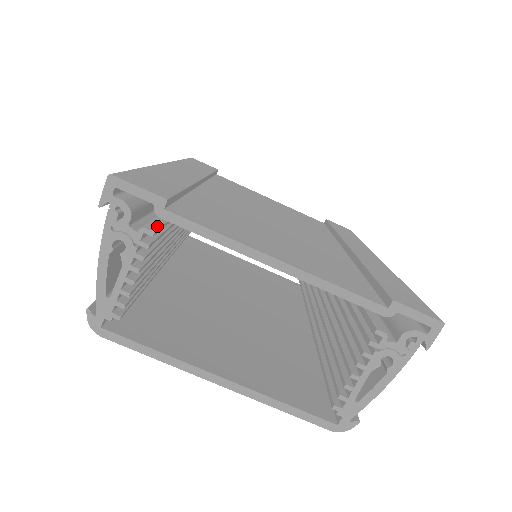
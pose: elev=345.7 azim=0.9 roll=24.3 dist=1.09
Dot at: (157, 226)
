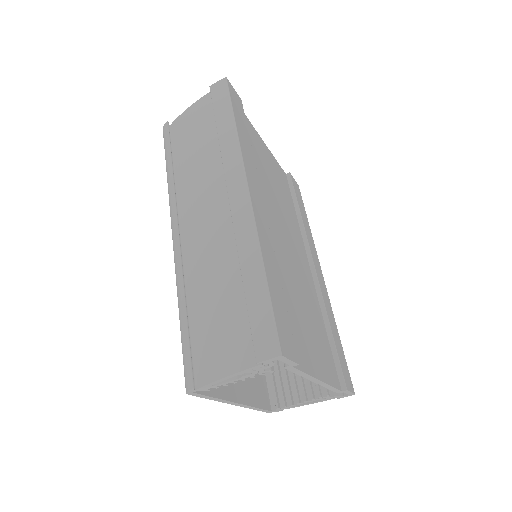
Dot at: occluded
